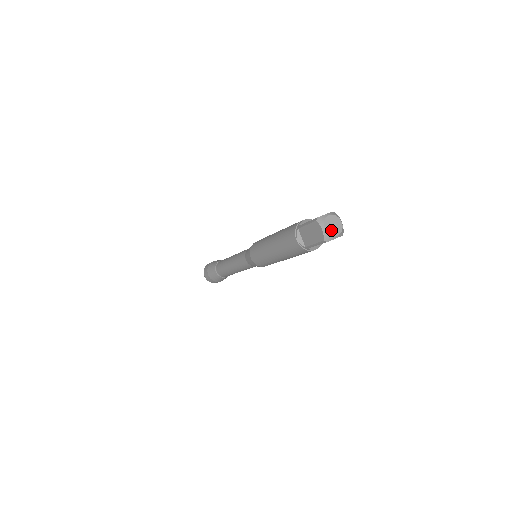
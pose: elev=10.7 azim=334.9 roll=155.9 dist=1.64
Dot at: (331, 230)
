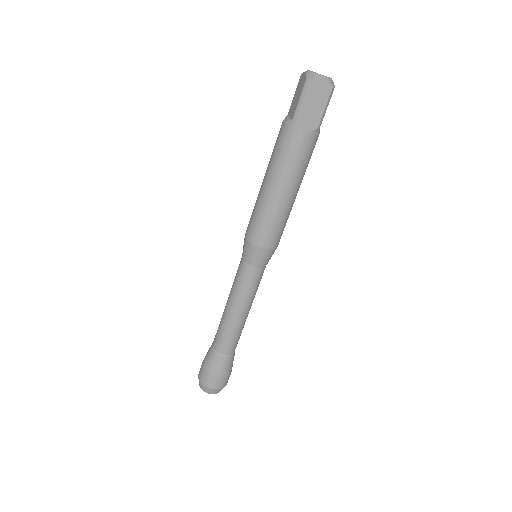
Dot at: (316, 73)
